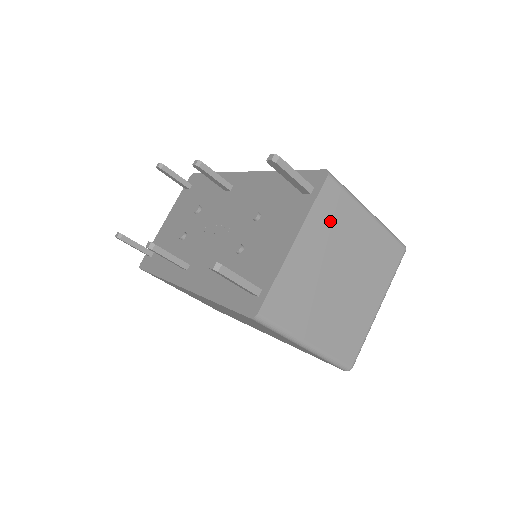
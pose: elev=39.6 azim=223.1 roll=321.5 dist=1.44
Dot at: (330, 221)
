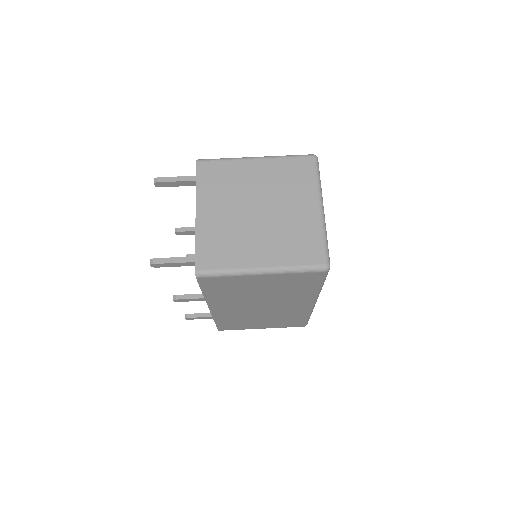
Dot at: (219, 184)
